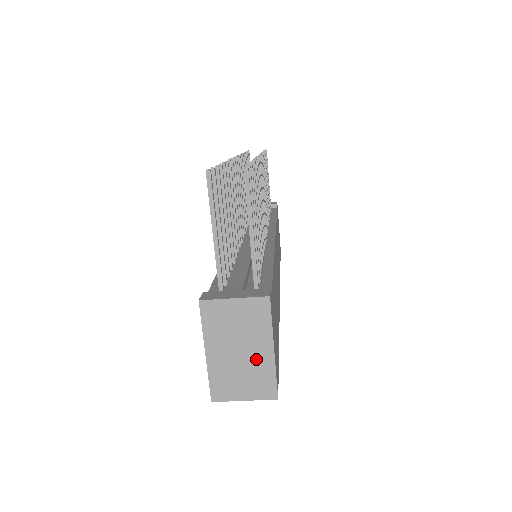
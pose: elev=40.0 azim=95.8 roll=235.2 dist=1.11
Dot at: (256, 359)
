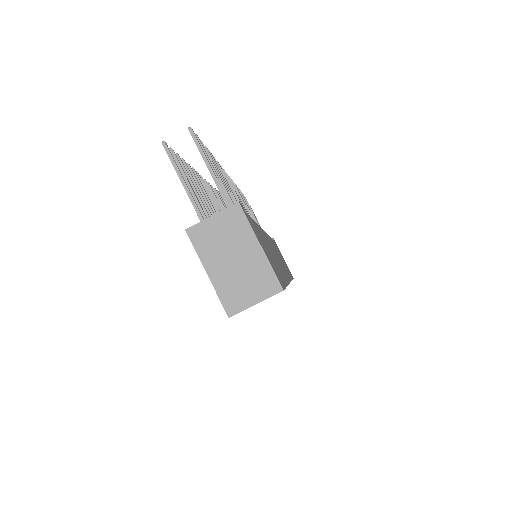
Dot at: (250, 261)
